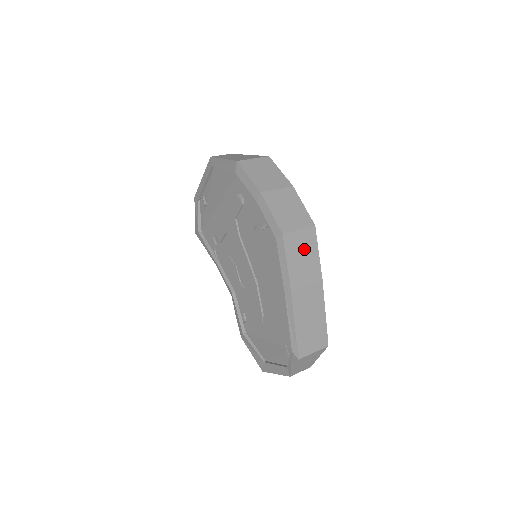
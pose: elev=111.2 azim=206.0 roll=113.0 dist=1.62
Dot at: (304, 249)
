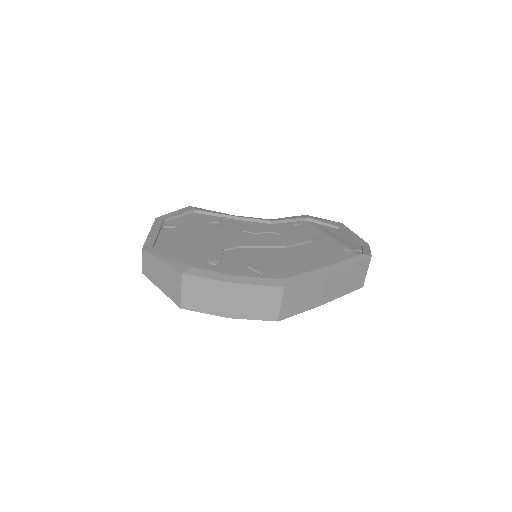
Dot at: (297, 297)
